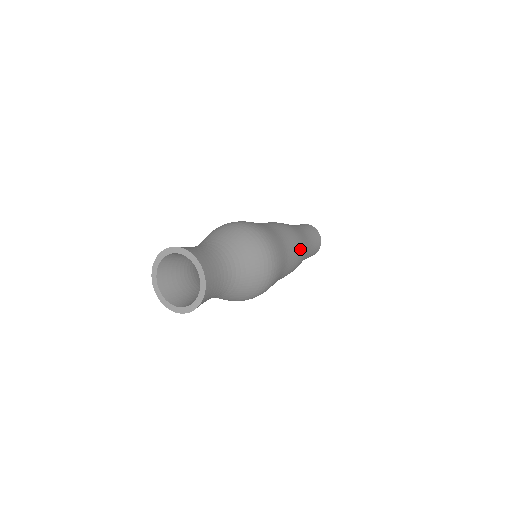
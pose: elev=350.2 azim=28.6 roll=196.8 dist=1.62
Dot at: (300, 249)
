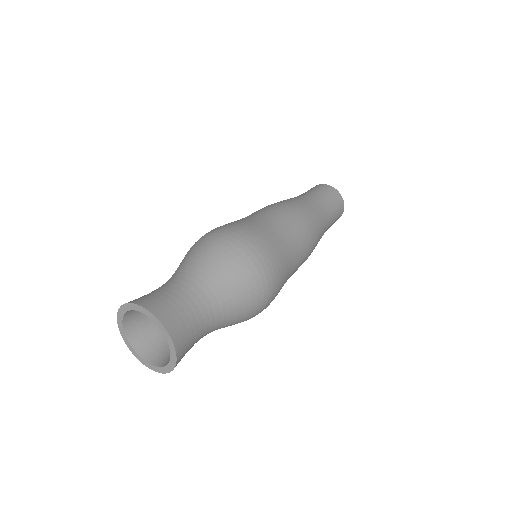
Dot at: (307, 224)
